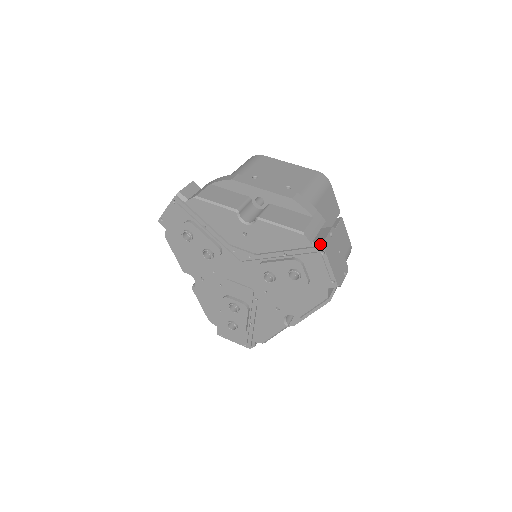
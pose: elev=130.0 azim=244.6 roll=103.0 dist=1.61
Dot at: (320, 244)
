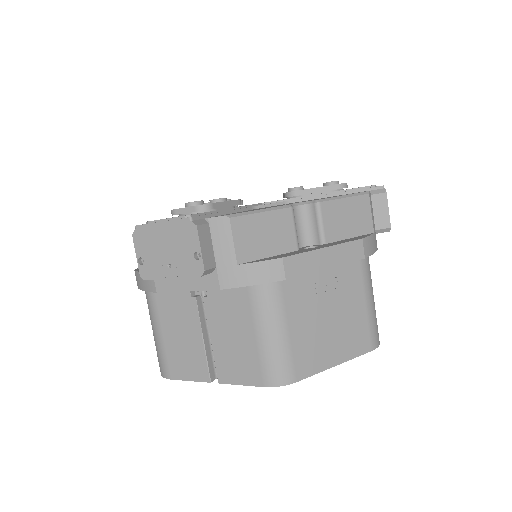
Dot at: occluded
